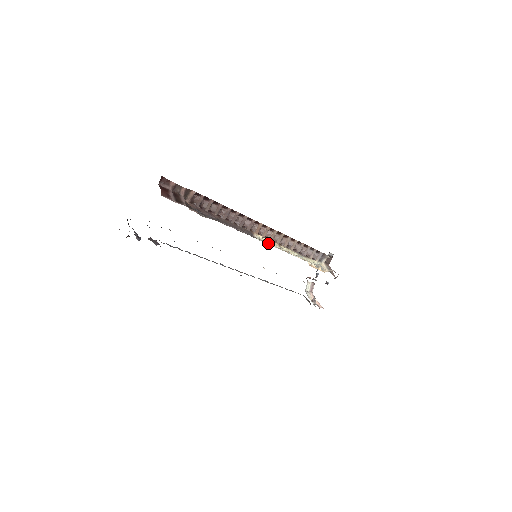
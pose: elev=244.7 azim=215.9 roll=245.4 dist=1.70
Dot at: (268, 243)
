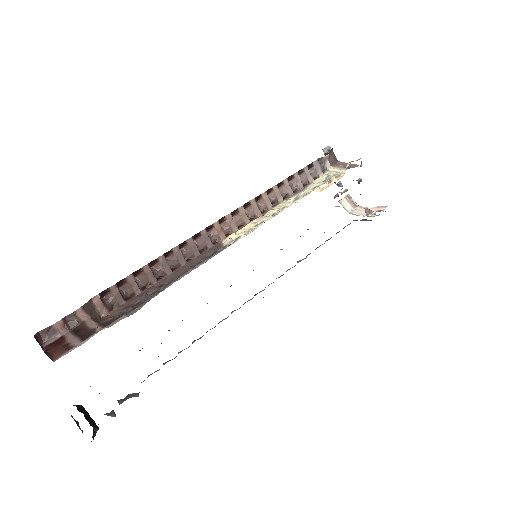
Dot at: (248, 231)
